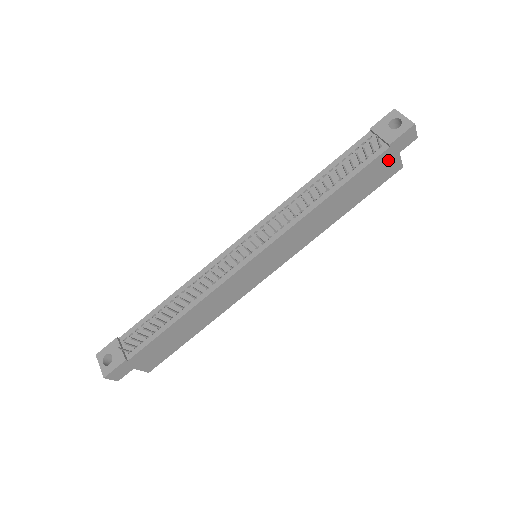
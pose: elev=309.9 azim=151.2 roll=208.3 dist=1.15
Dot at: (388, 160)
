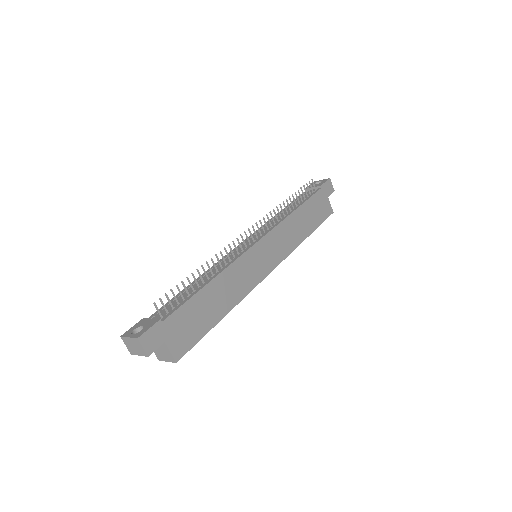
Dot at: (323, 199)
